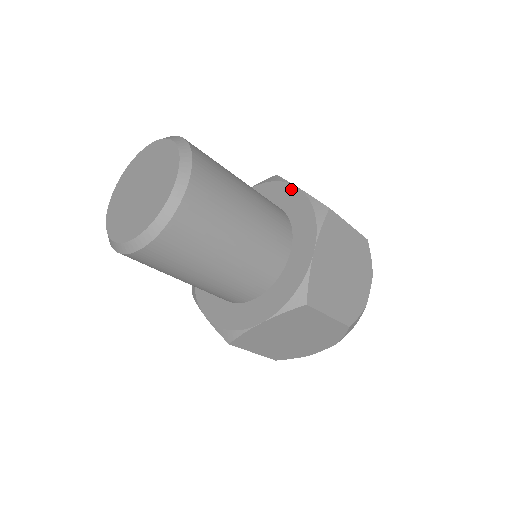
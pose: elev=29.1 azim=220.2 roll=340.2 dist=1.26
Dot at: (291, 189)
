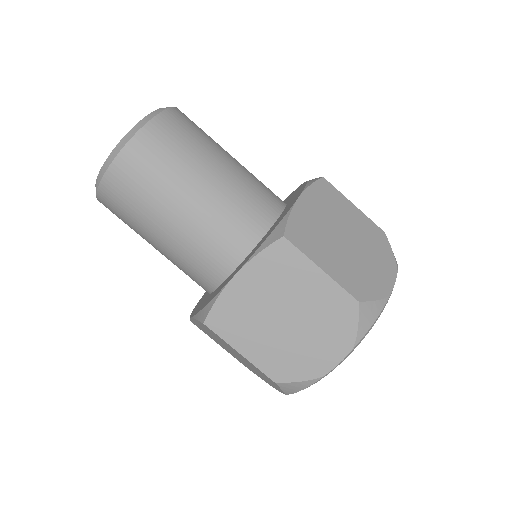
Dot at: (294, 191)
